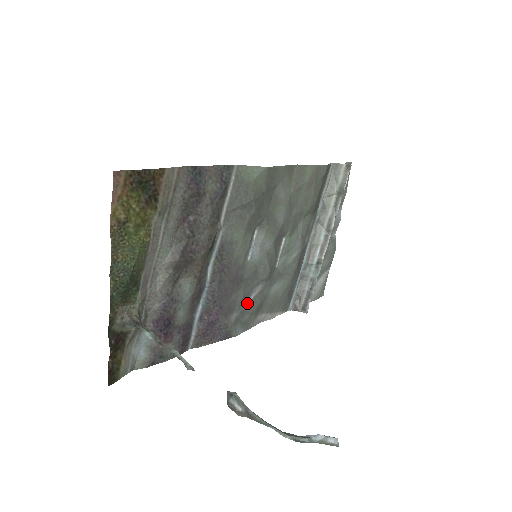
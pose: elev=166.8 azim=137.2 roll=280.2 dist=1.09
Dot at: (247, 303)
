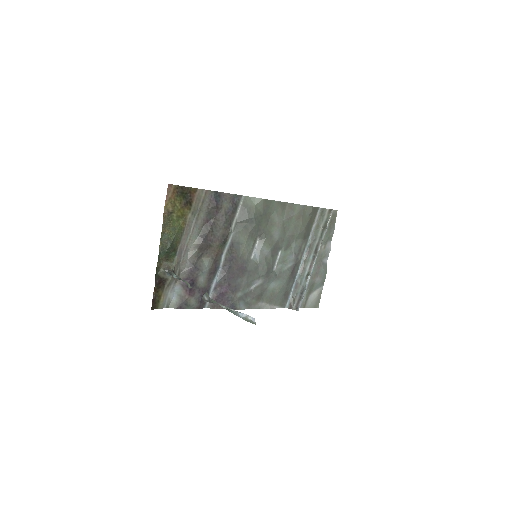
Dot at: (250, 289)
